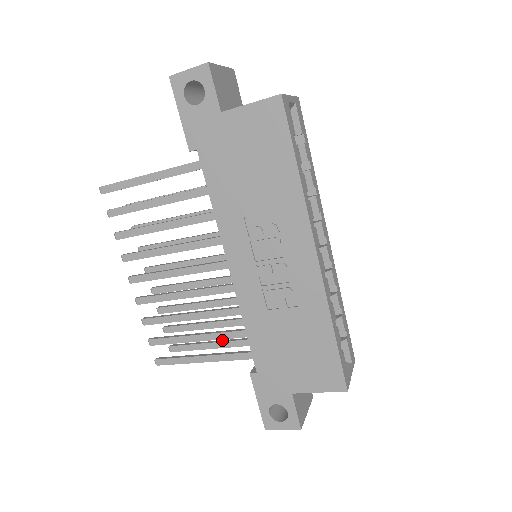
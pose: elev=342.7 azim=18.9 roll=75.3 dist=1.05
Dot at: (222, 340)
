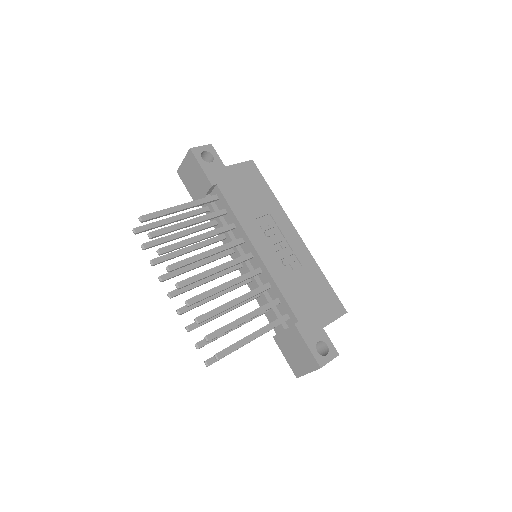
Dot at: occluded
